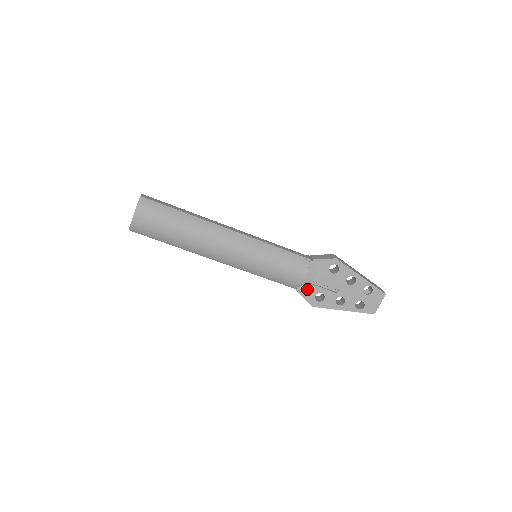
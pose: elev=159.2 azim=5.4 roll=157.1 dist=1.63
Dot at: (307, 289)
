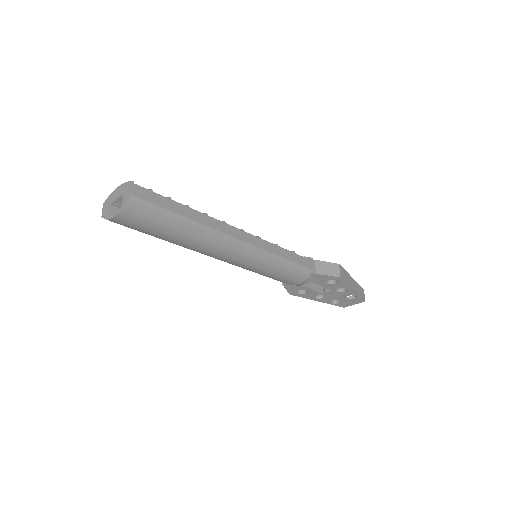
Dot at: (294, 286)
